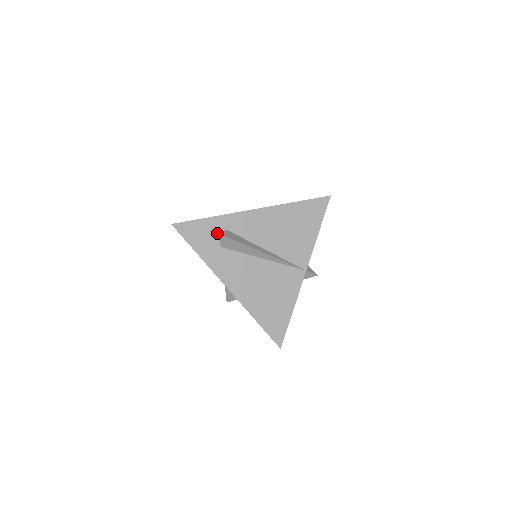
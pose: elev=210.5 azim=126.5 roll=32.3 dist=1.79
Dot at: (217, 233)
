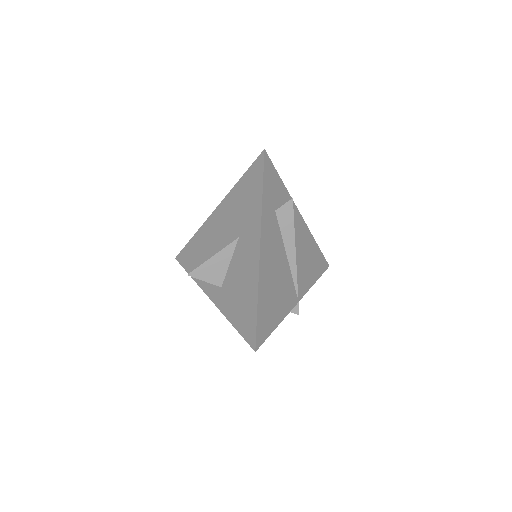
Dot at: (279, 198)
